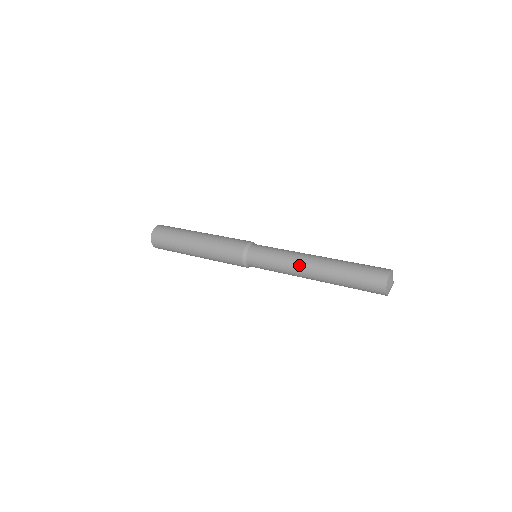
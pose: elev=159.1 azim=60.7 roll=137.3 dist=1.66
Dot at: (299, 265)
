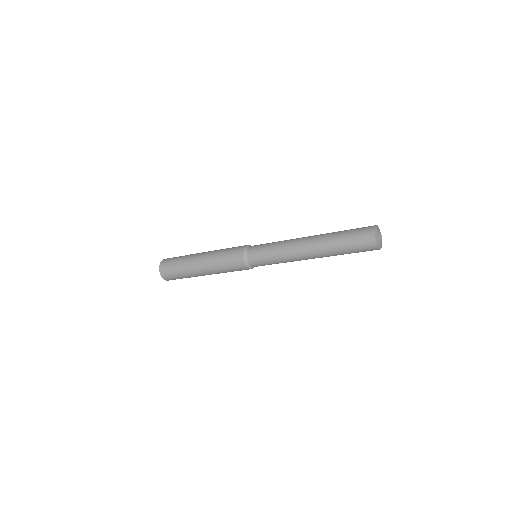
Dot at: (295, 243)
